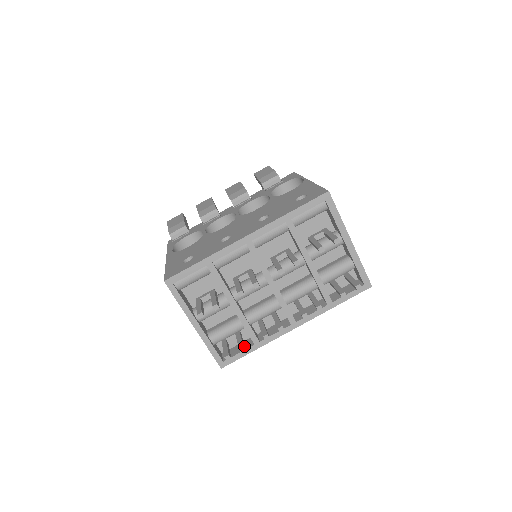
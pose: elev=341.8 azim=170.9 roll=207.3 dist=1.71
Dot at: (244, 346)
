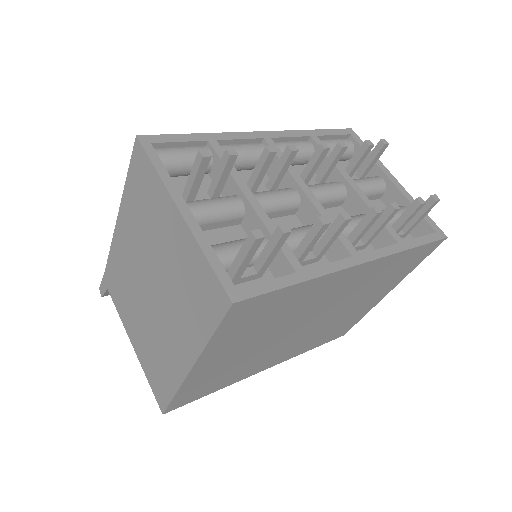
Dot at: (283, 238)
